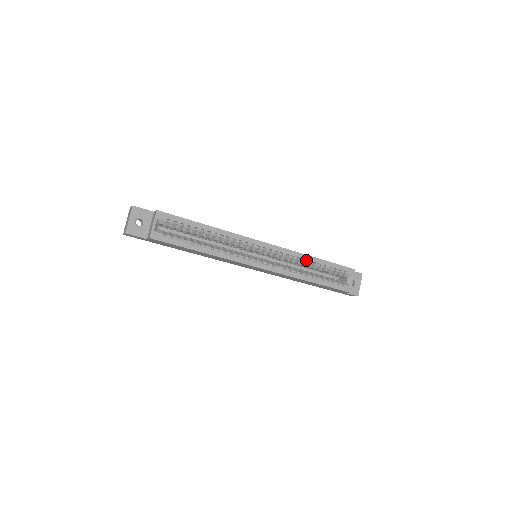
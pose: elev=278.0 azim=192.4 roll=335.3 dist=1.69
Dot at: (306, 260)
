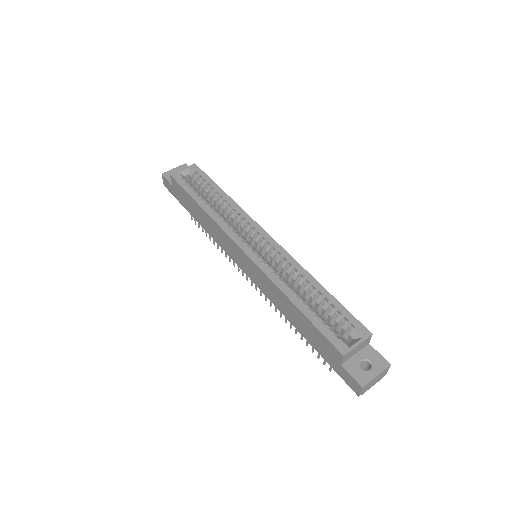
Dot at: (305, 278)
